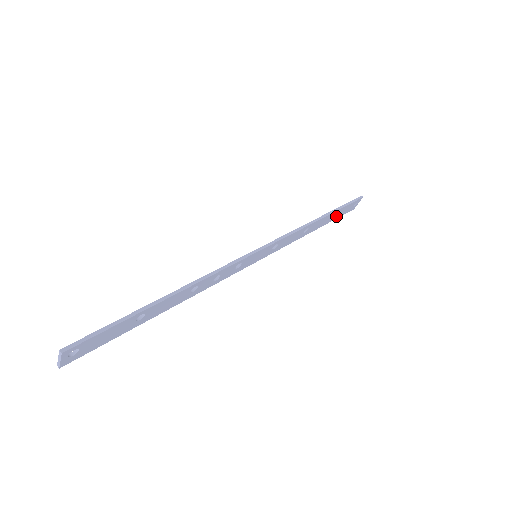
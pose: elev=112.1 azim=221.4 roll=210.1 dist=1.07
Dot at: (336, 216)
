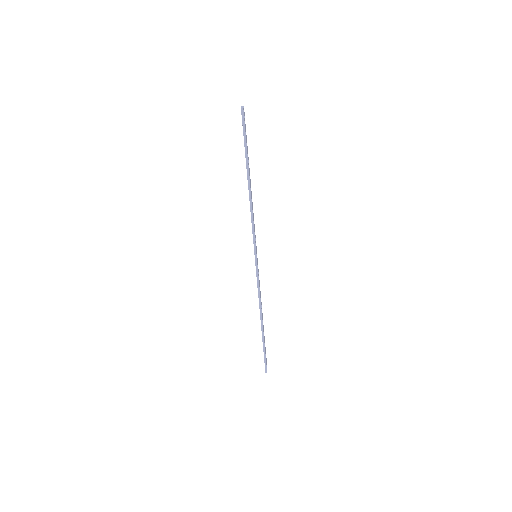
Dot at: (247, 148)
